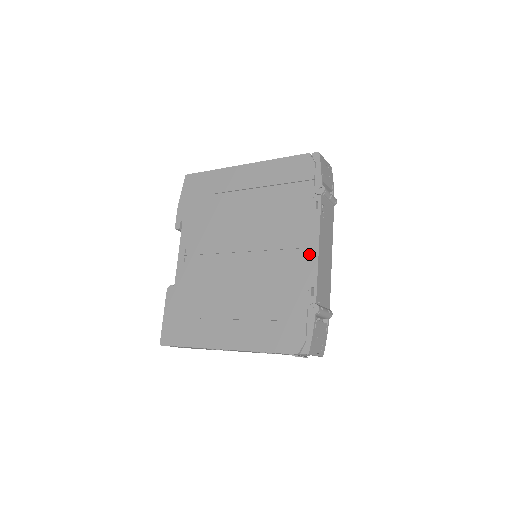
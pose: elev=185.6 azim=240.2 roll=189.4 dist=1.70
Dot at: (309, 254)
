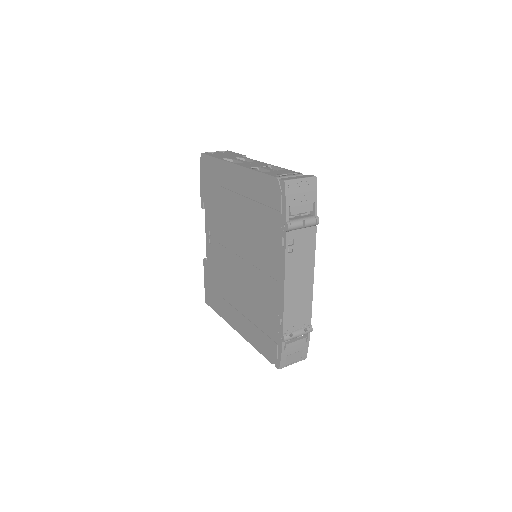
Dot at: (278, 288)
